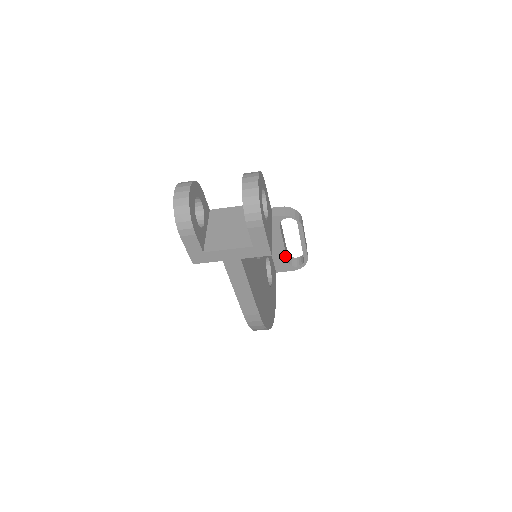
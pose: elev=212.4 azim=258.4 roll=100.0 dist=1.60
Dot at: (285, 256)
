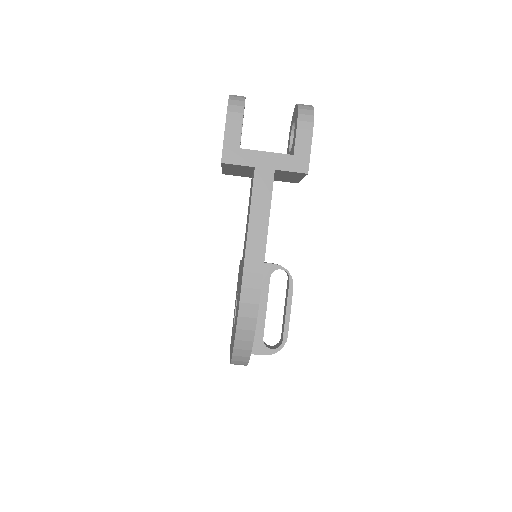
Dot at: (263, 327)
